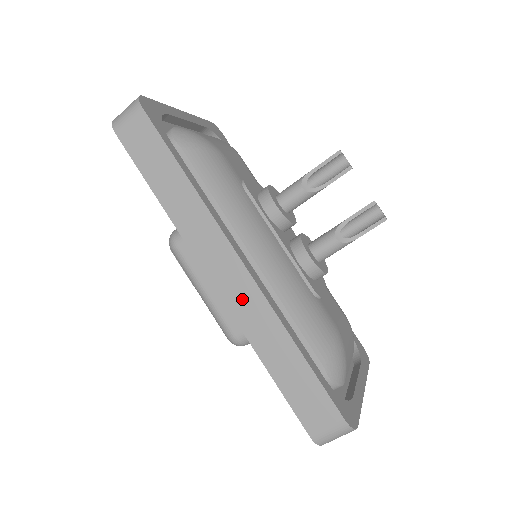
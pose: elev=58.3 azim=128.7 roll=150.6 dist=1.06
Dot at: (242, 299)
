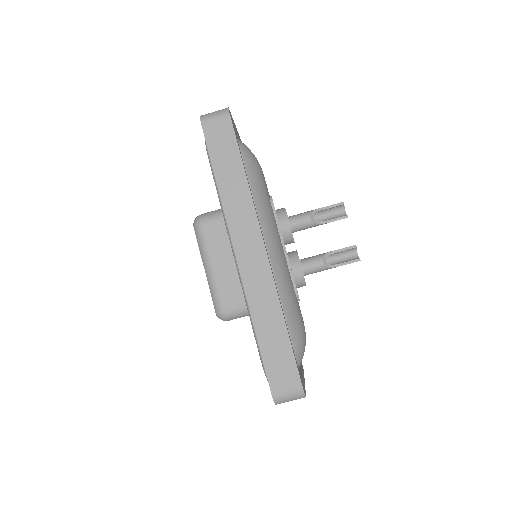
Dot at: (256, 276)
